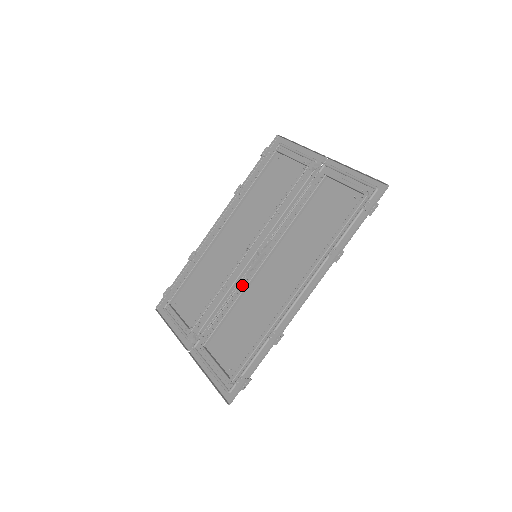
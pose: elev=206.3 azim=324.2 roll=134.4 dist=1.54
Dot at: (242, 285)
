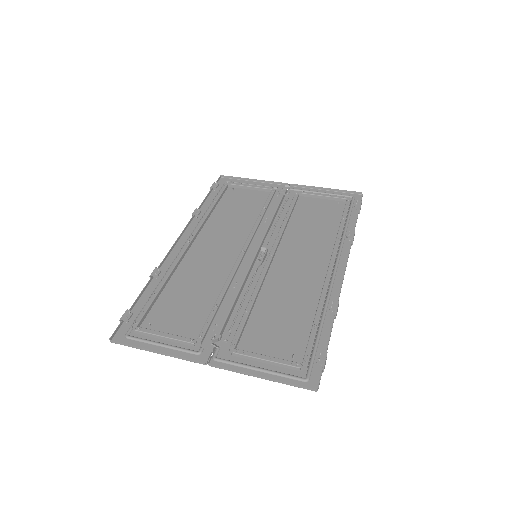
Dot at: (253, 282)
